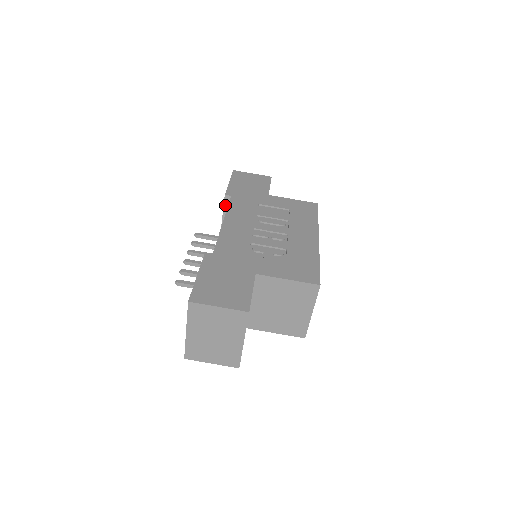
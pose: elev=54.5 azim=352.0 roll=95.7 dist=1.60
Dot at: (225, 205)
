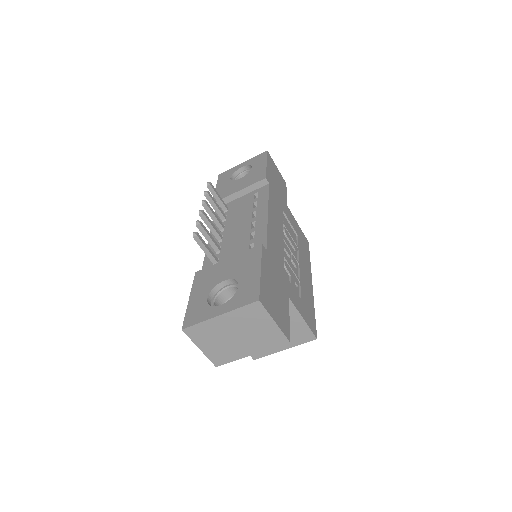
Dot at: (256, 184)
